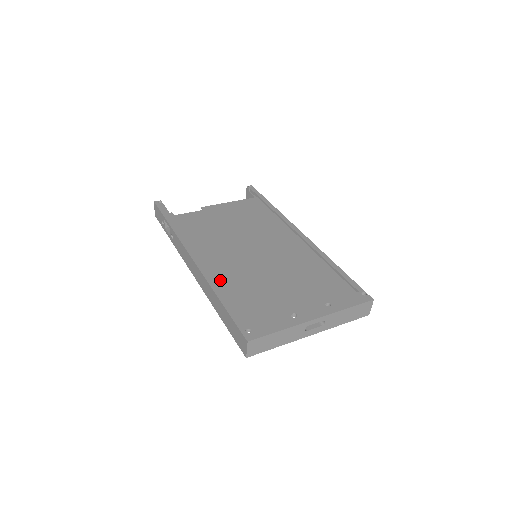
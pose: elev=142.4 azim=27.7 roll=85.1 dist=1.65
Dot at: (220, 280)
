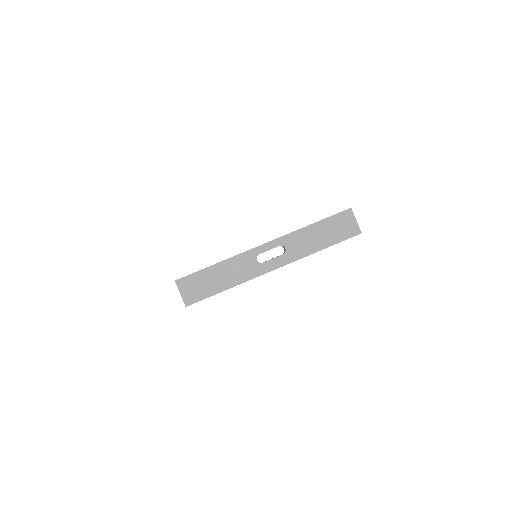
Dot at: occluded
